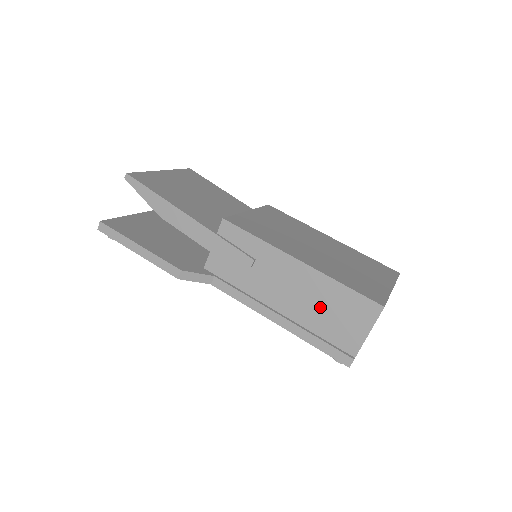
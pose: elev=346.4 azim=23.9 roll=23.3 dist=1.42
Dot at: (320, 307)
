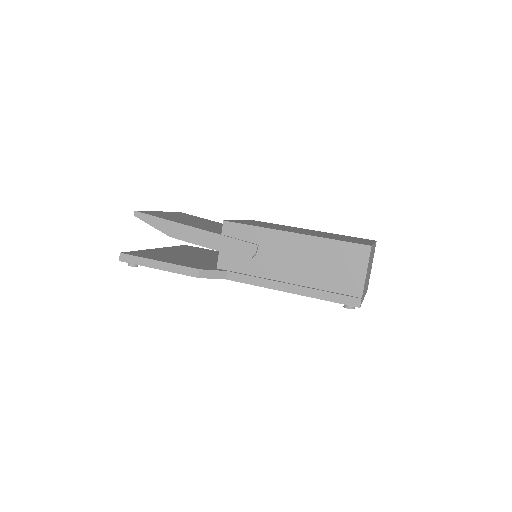
Dot at: (321, 265)
